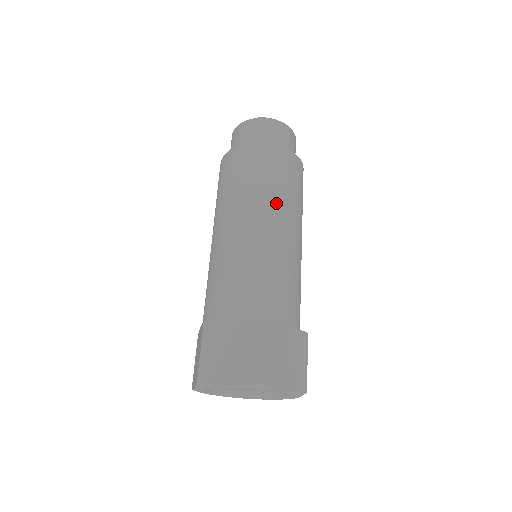
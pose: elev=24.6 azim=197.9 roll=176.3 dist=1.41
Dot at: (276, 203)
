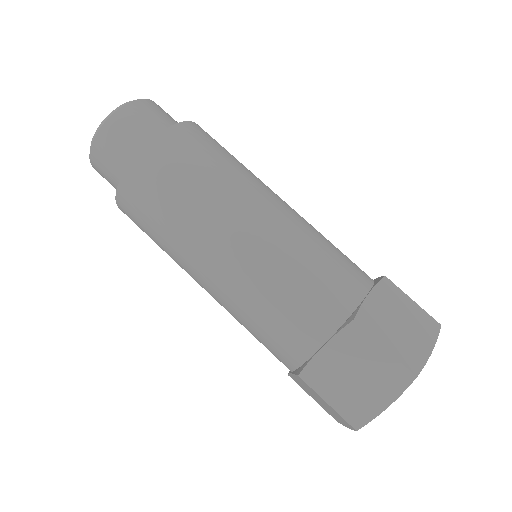
Dot at: (227, 195)
